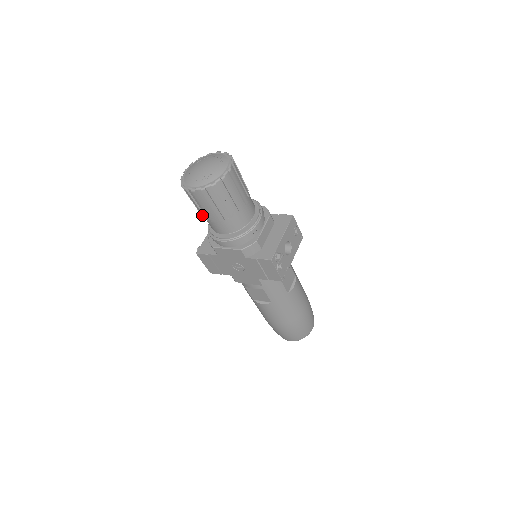
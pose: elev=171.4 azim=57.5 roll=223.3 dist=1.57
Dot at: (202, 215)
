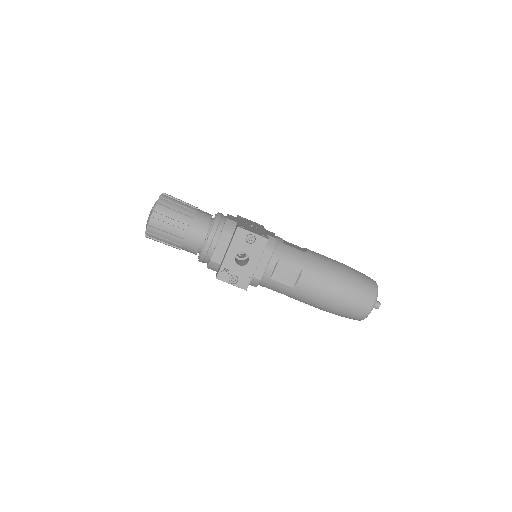
Dot at: occluded
